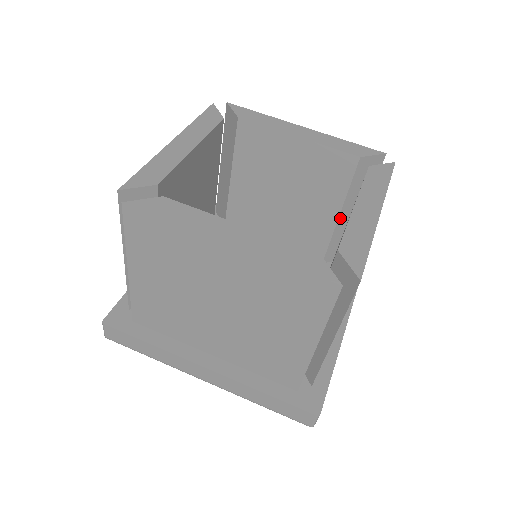
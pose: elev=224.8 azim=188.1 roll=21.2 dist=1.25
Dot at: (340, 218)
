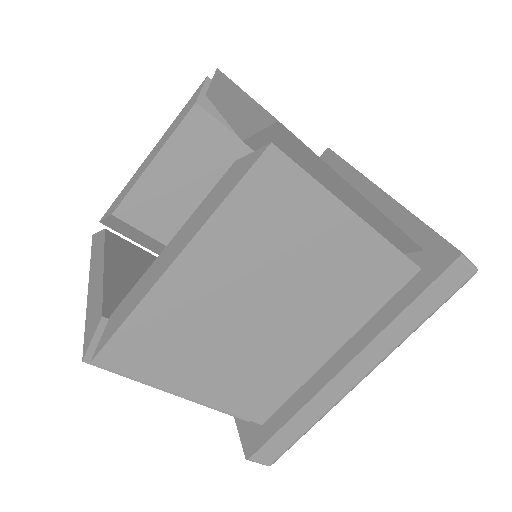
Dot at: occluded
